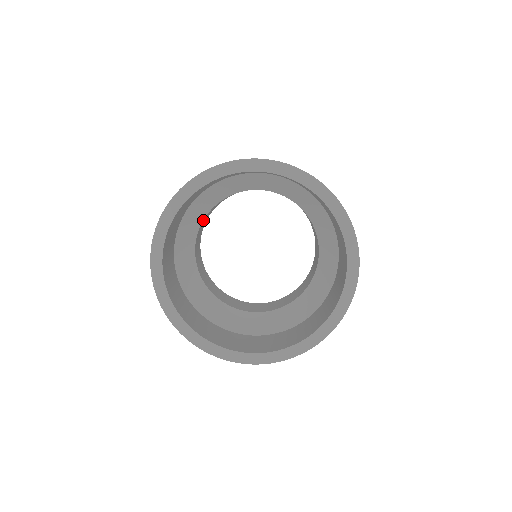
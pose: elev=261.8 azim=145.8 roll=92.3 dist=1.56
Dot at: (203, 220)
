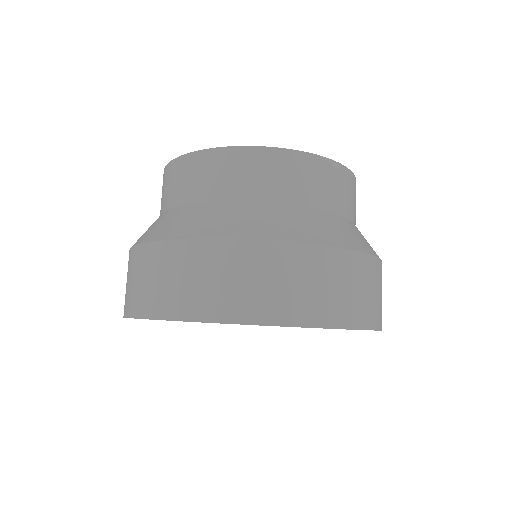
Dot at: occluded
